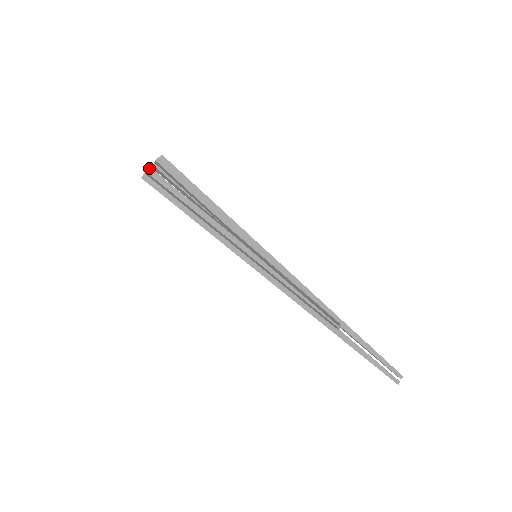
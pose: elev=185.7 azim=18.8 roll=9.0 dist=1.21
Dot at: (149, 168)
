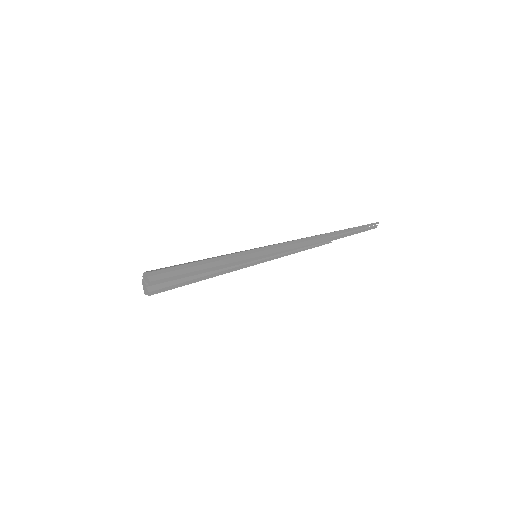
Dot at: (149, 293)
